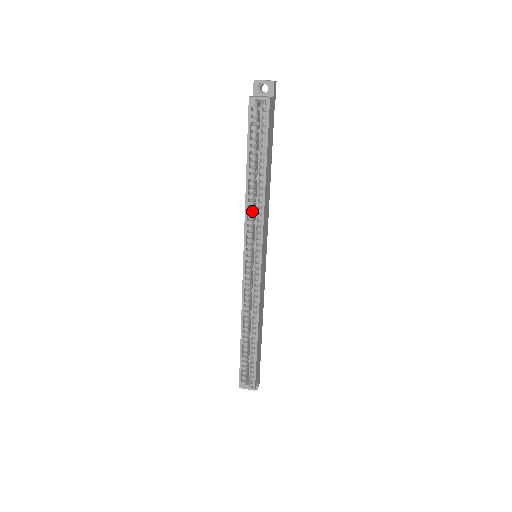
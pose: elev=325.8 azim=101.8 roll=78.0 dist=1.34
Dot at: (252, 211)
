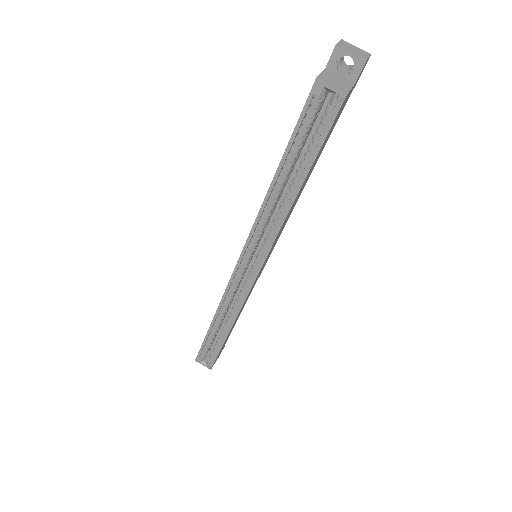
Dot at: (266, 219)
